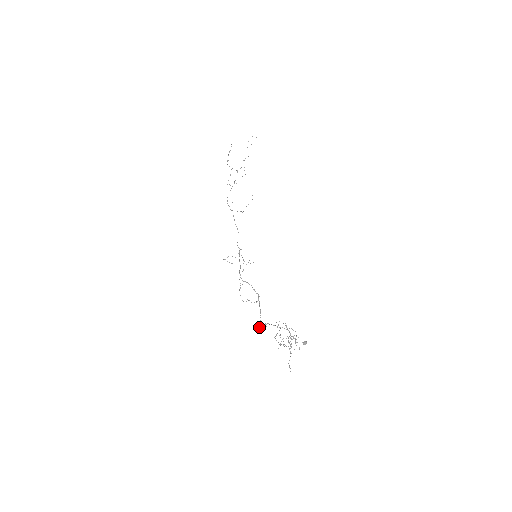
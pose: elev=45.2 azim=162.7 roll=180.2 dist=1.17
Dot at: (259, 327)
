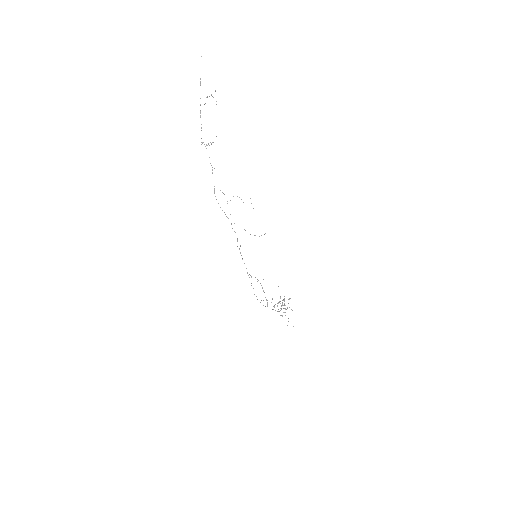
Dot at: occluded
